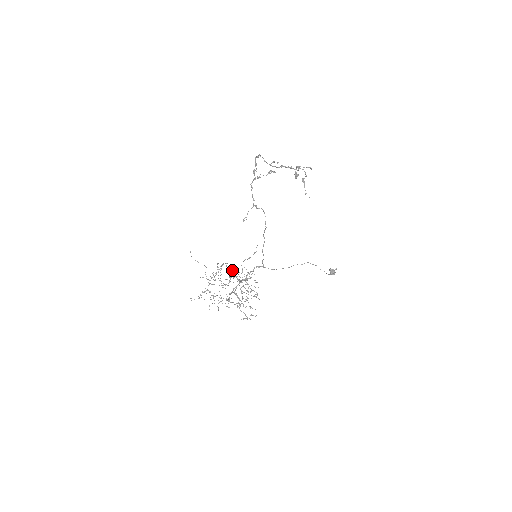
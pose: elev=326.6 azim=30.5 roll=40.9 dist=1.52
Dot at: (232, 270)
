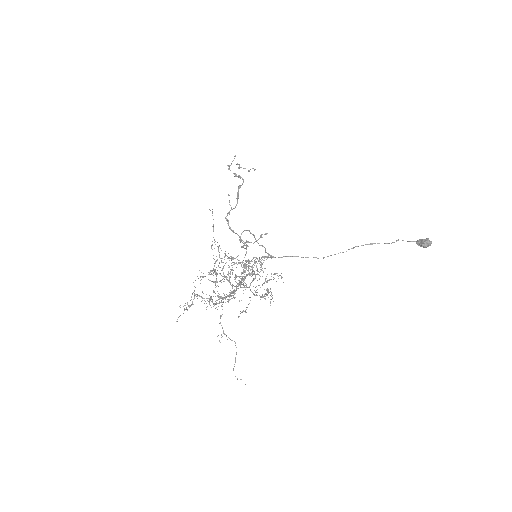
Dot at: (229, 279)
